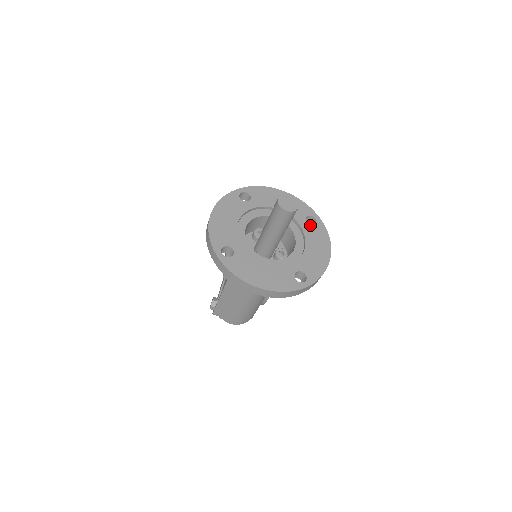
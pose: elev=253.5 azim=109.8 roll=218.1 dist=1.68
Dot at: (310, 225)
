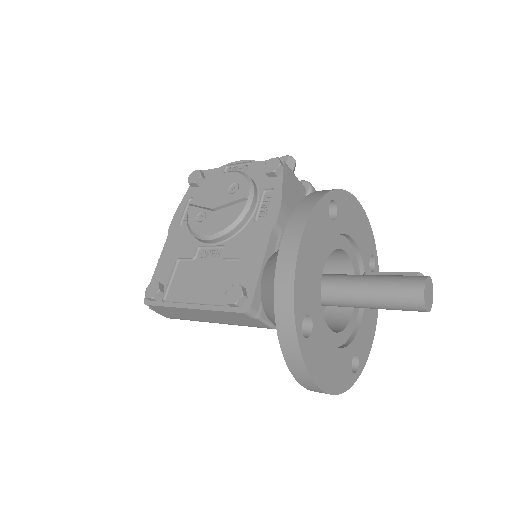
Dot at: occluded
